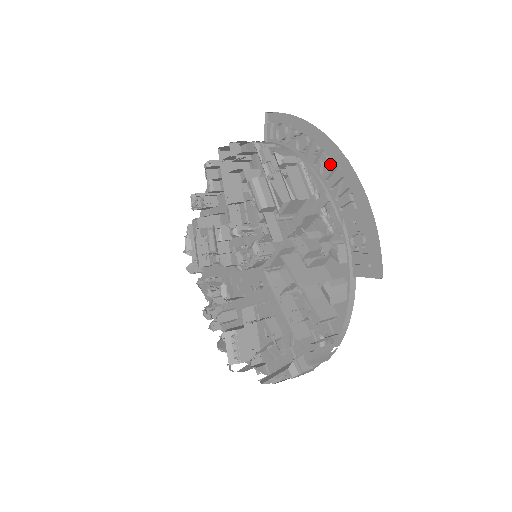
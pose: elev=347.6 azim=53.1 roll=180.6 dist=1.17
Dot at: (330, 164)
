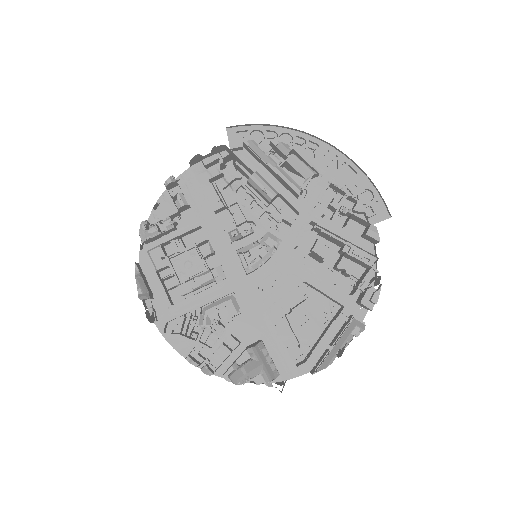
Dot at: (314, 153)
